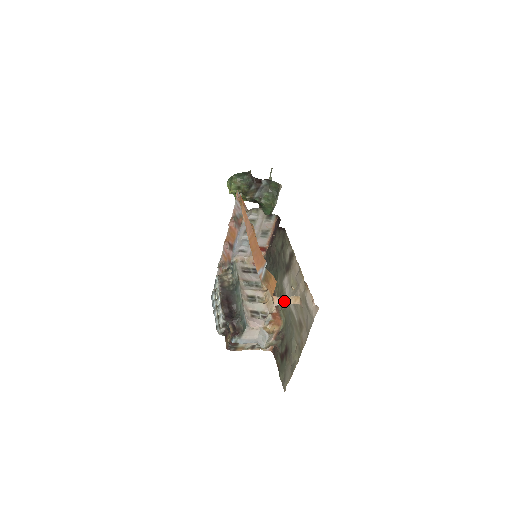
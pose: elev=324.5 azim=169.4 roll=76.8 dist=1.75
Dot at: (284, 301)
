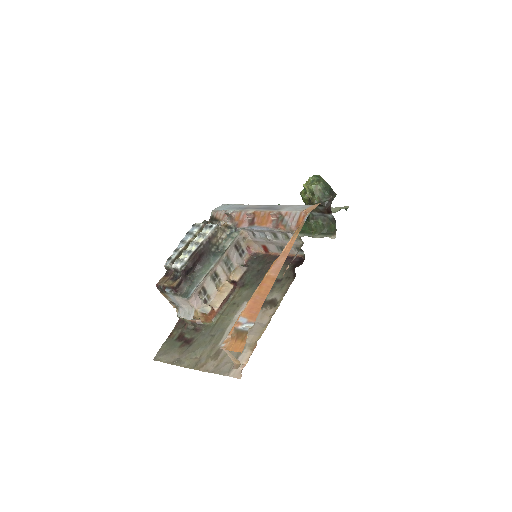
Dot at: (229, 354)
